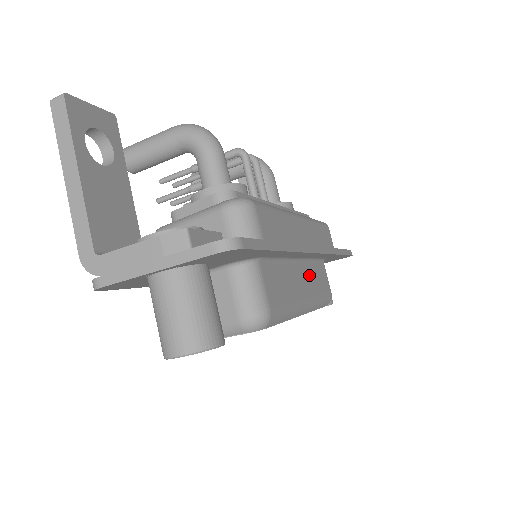
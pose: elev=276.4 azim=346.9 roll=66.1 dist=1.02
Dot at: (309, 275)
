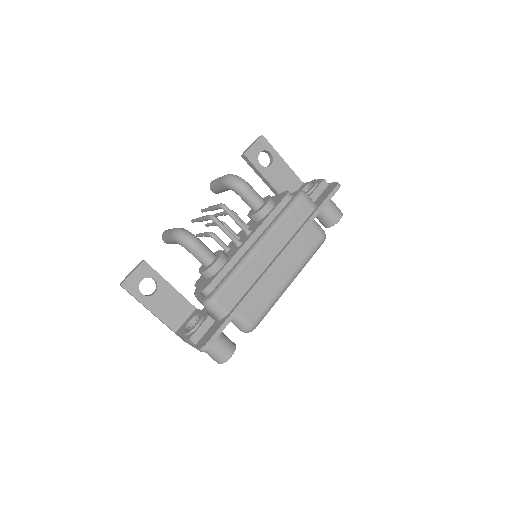
Dot at: (289, 257)
